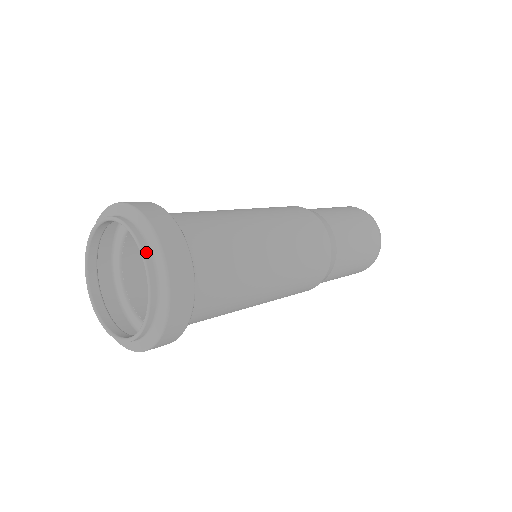
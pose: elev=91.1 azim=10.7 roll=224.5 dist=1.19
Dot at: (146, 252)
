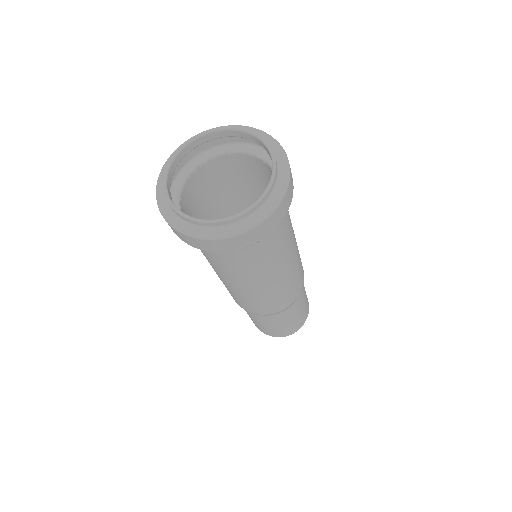
Dot at: (276, 163)
